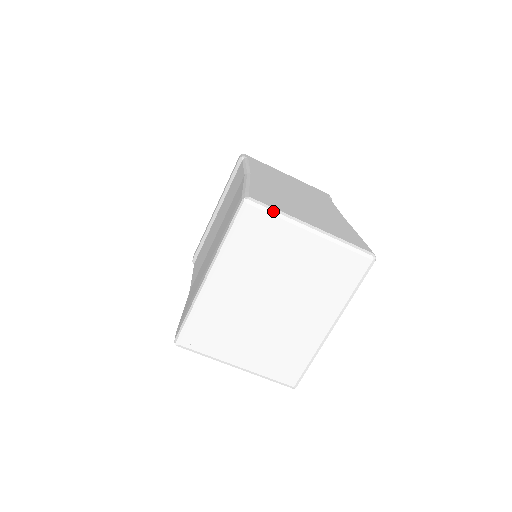
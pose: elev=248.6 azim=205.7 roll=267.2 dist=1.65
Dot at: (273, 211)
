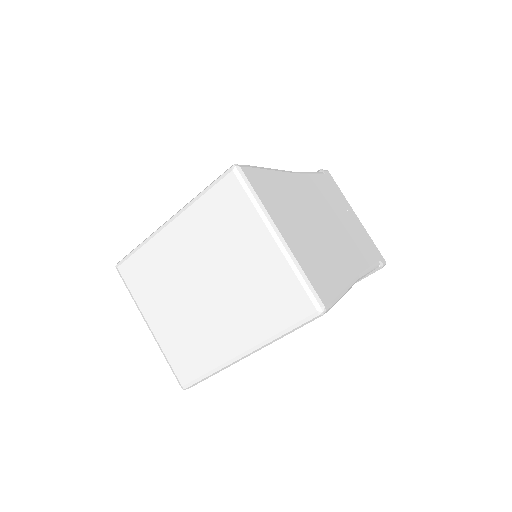
Dot at: (251, 193)
